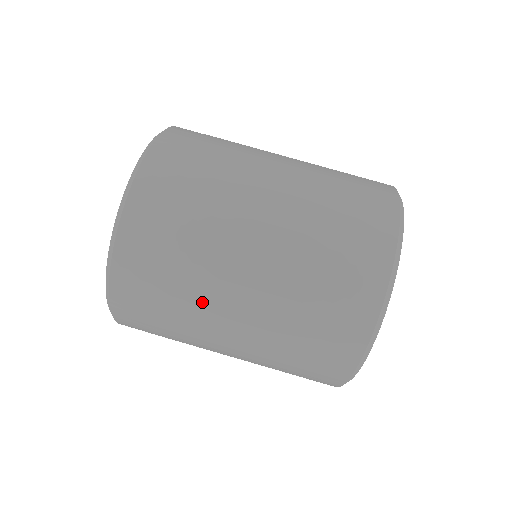
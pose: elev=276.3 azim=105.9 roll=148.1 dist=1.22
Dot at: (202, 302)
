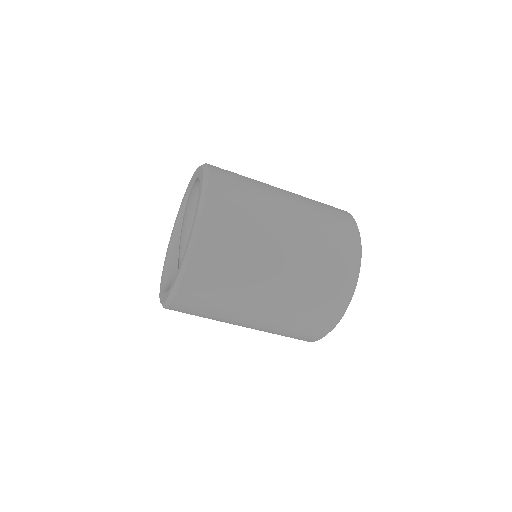
Dot at: occluded
